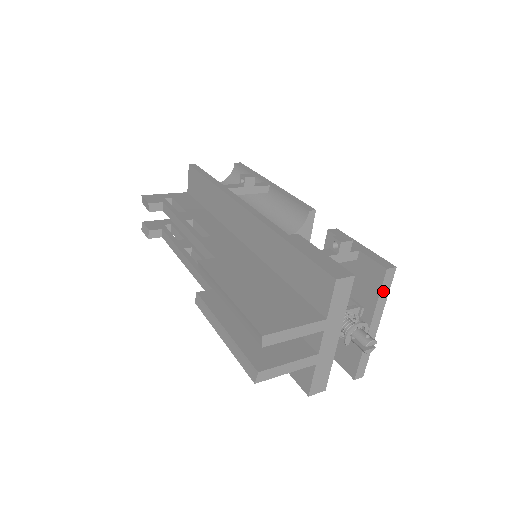
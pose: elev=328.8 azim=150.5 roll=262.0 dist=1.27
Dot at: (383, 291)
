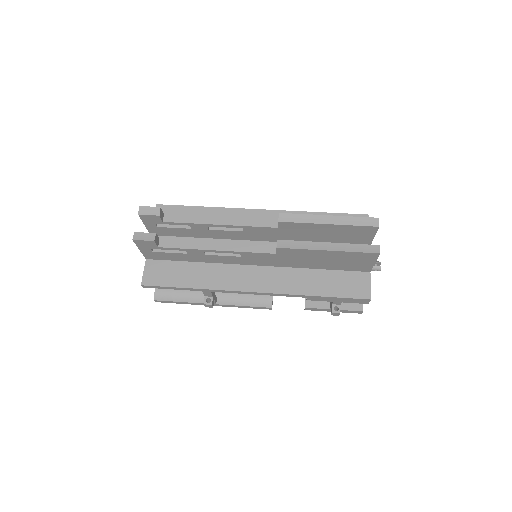
Dot at: occluded
